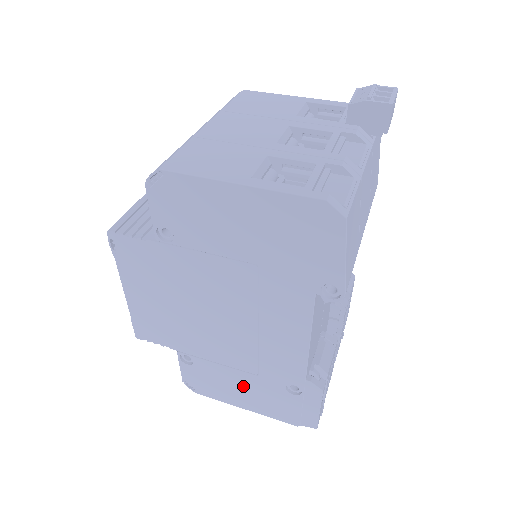
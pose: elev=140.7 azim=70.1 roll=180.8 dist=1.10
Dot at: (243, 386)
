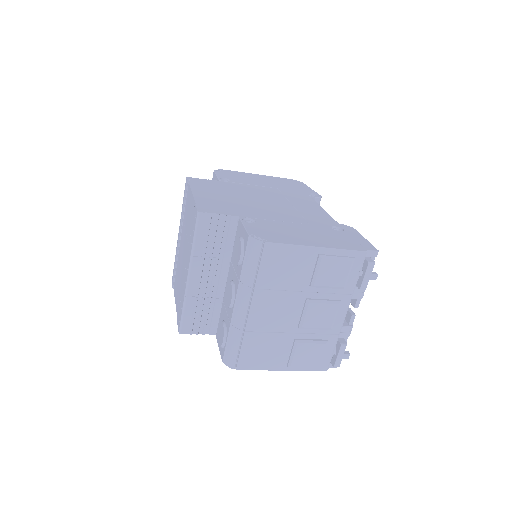
Dot at: (304, 231)
